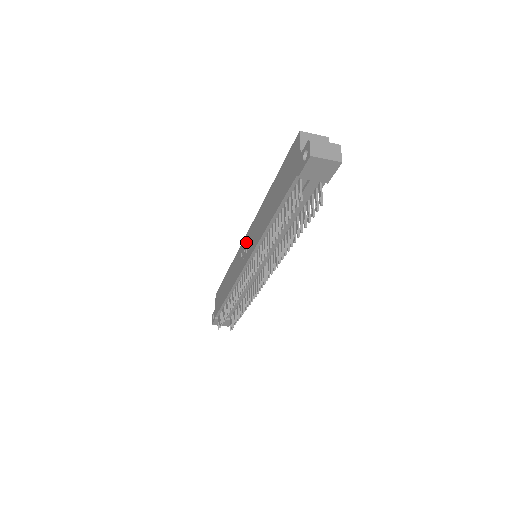
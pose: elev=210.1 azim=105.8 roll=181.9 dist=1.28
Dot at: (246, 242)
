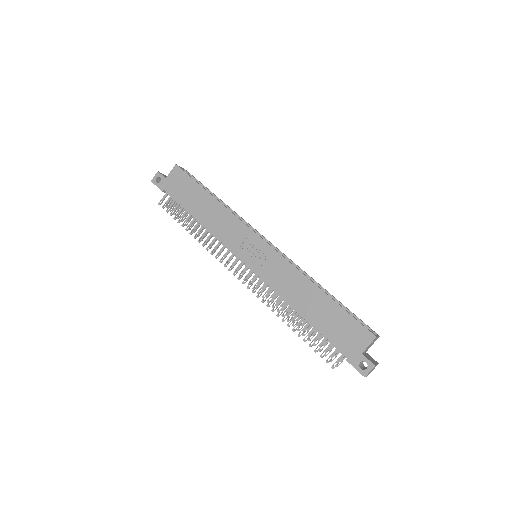
Dot at: (261, 249)
